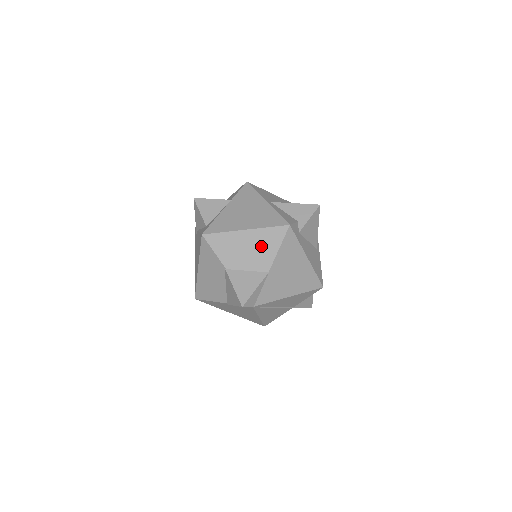
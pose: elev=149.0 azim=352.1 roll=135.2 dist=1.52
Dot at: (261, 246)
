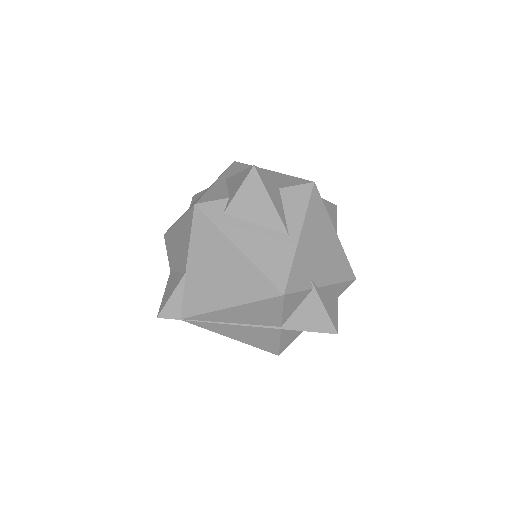
Dot at: (183, 239)
